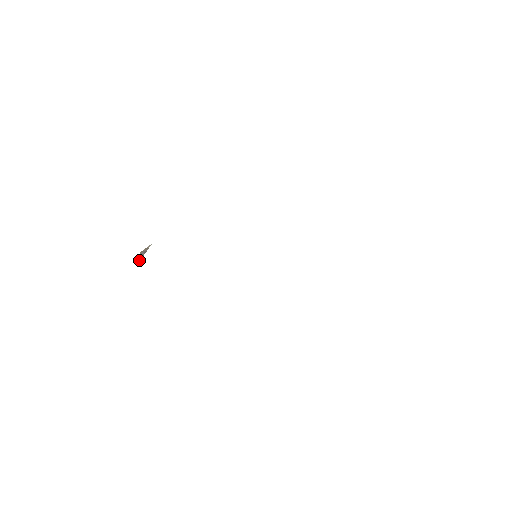
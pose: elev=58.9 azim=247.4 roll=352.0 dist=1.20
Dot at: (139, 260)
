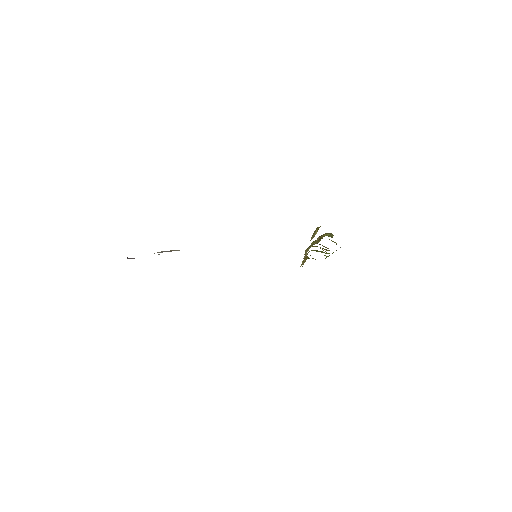
Dot at: occluded
